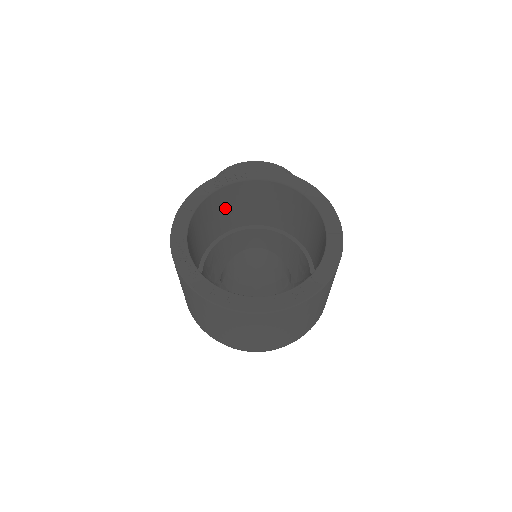
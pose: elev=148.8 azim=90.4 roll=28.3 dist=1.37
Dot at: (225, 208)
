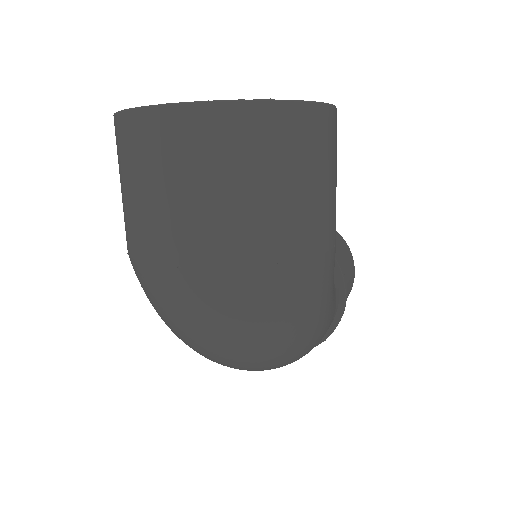
Dot at: occluded
